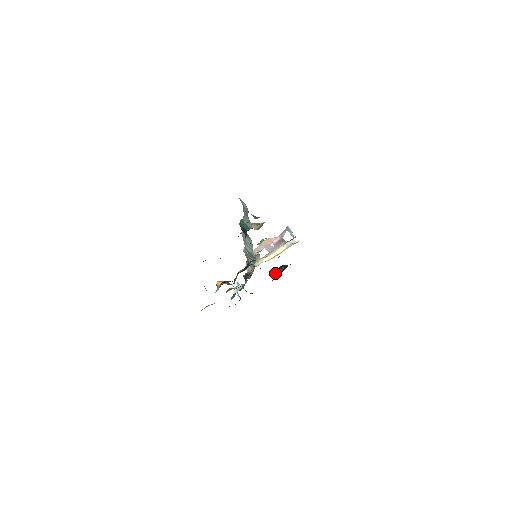
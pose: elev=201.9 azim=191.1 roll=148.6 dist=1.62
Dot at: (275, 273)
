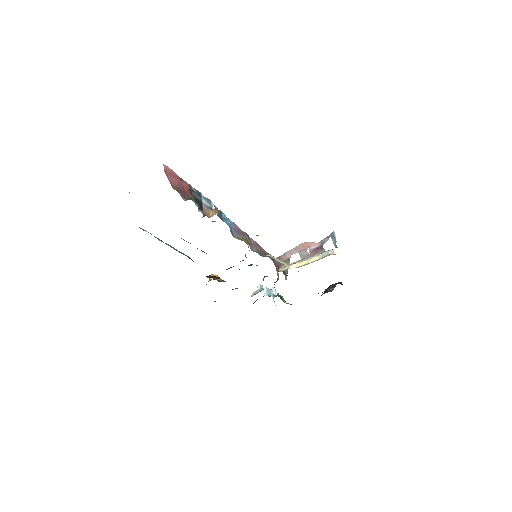
Dot at: (327, 288)
